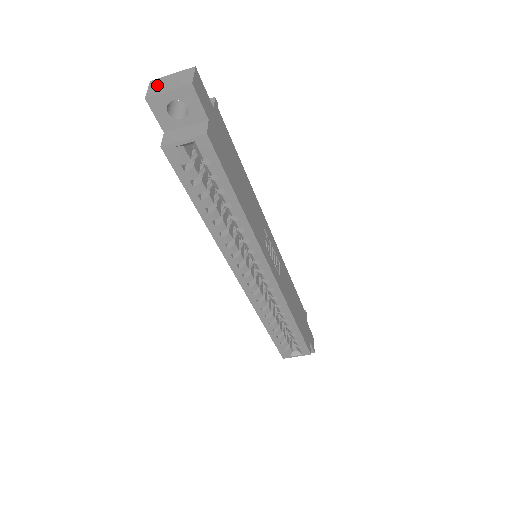
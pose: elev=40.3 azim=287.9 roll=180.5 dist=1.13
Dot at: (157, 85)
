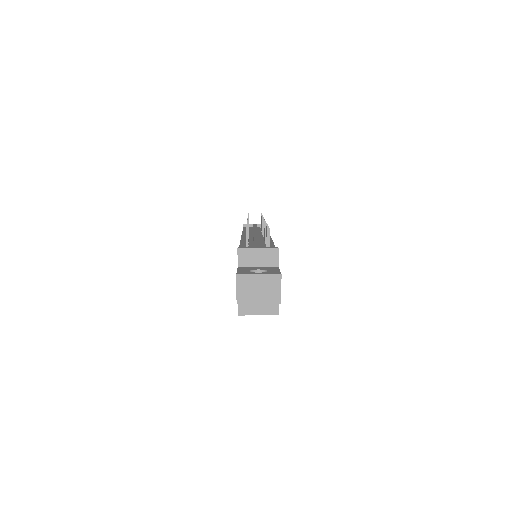
Dot at: (246, 288)
